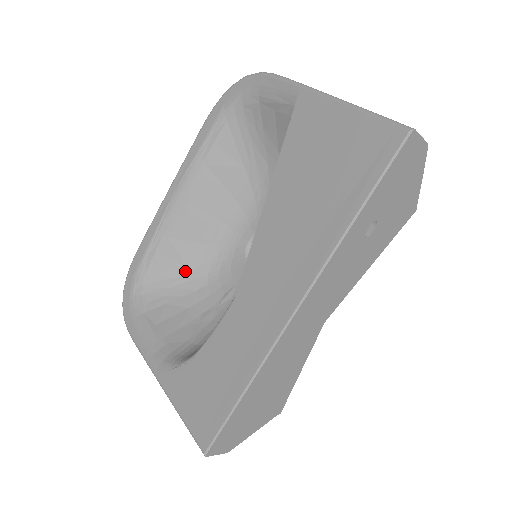
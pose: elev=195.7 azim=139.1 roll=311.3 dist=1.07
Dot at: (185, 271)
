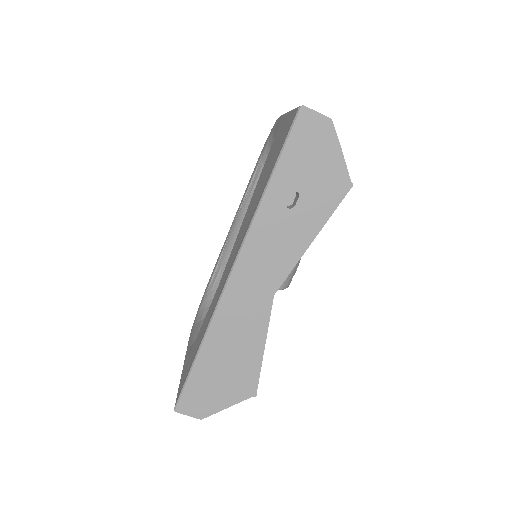
Dot at: occluded
